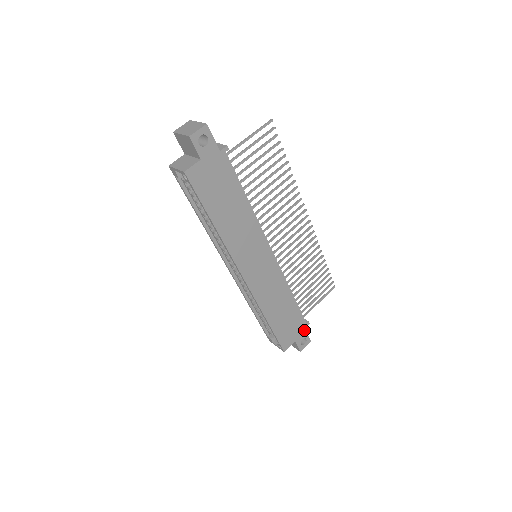
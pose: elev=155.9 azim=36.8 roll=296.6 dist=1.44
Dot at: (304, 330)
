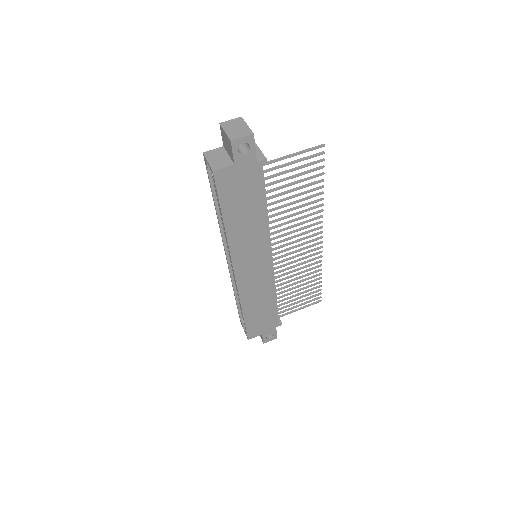
Dot at: (275, 328)
